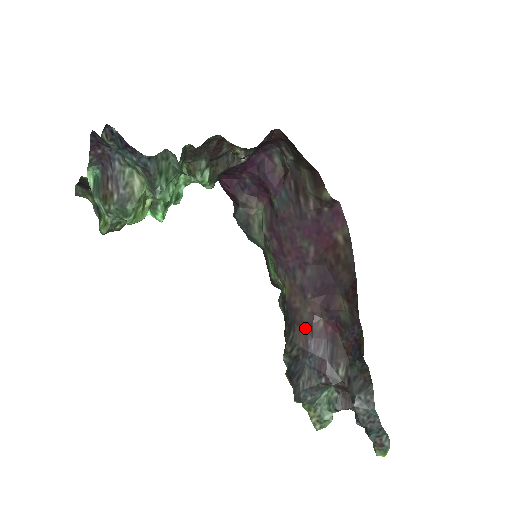
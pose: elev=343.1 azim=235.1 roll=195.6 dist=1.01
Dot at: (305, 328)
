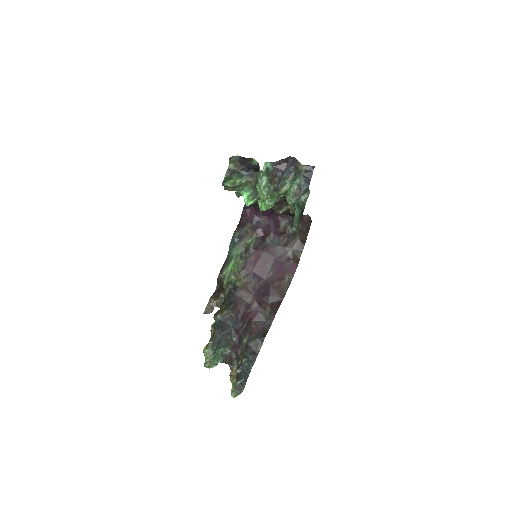
Dot at: (241, 308)
